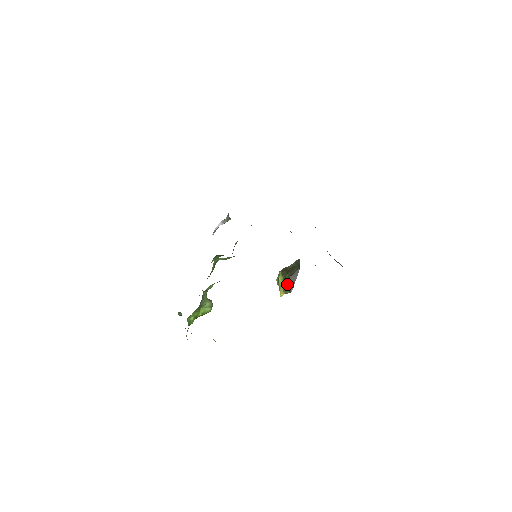
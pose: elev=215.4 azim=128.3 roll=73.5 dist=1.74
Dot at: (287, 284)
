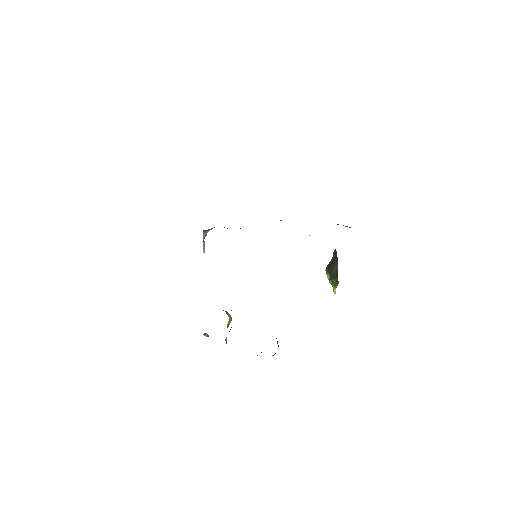
Dot at: (331, 277)
